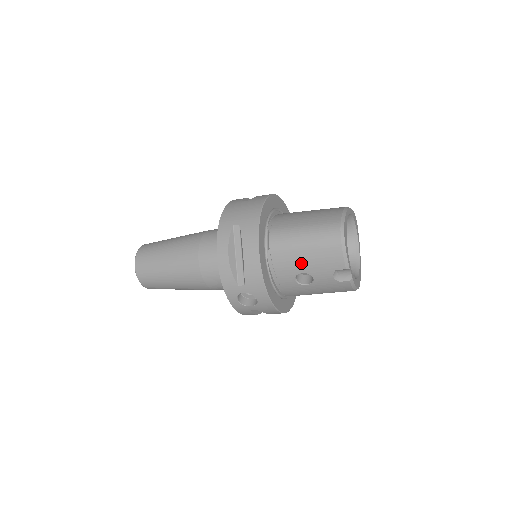
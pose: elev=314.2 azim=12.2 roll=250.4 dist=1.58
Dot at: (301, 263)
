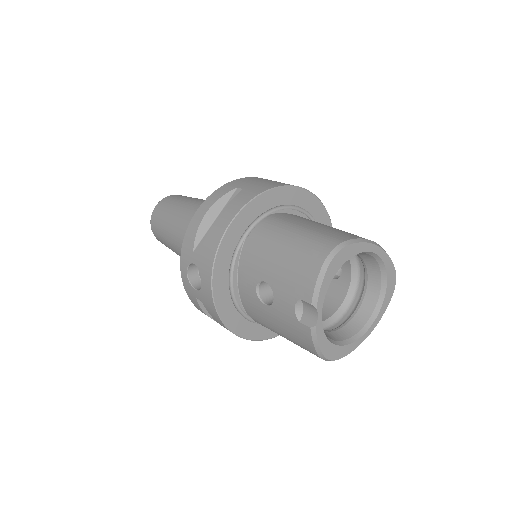
Dot at: (270, 267)
